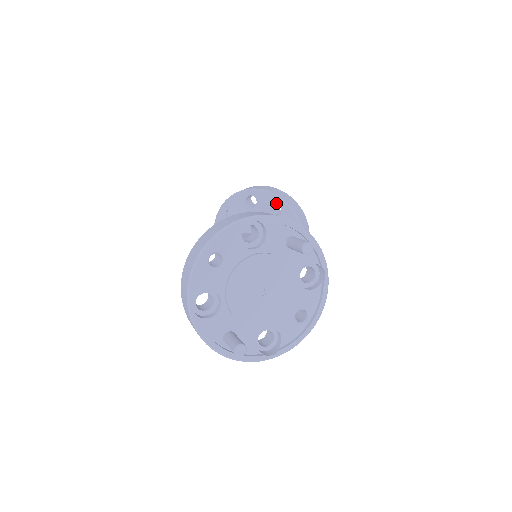
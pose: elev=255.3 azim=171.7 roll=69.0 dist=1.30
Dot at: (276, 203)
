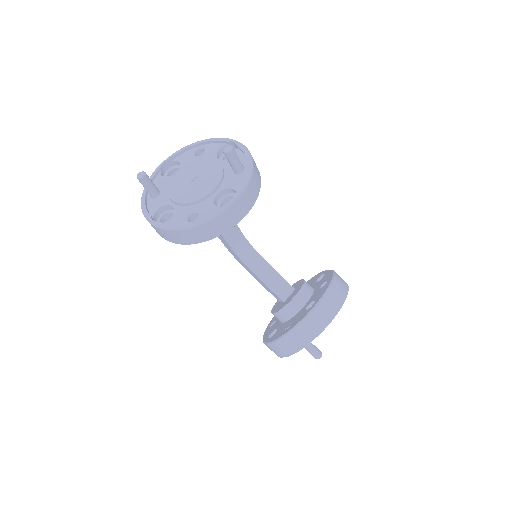
Dot at: (328, 279)
